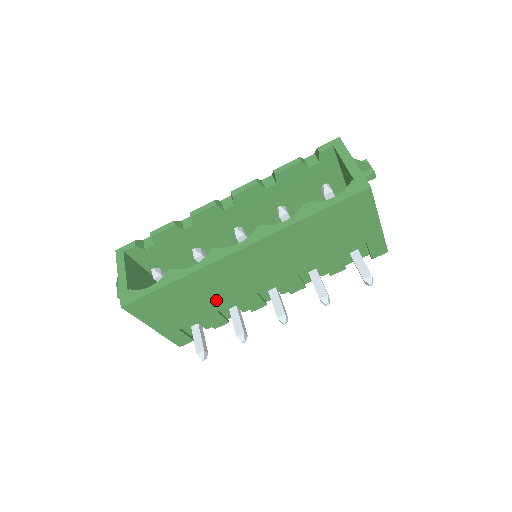
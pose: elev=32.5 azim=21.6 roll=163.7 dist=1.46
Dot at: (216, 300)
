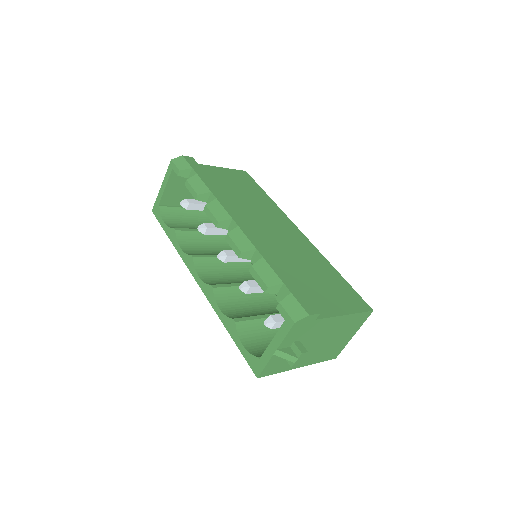
Dot at: occluded
